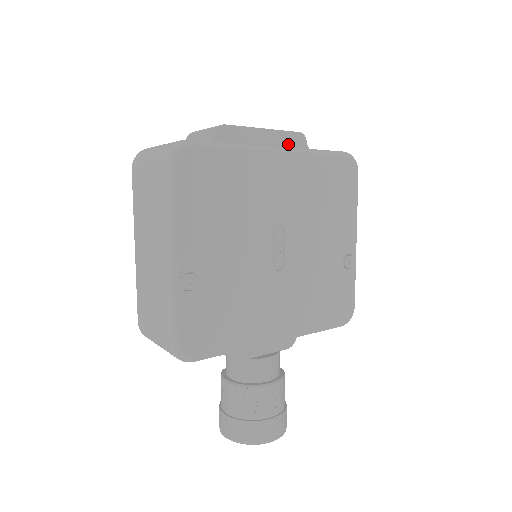
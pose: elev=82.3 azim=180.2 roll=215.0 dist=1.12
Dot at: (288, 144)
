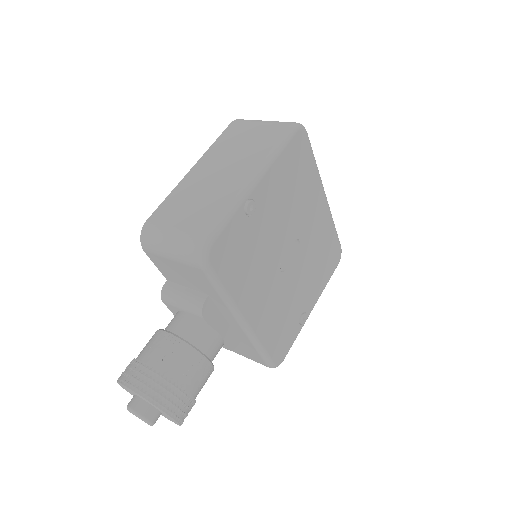
Dot at: occluded
